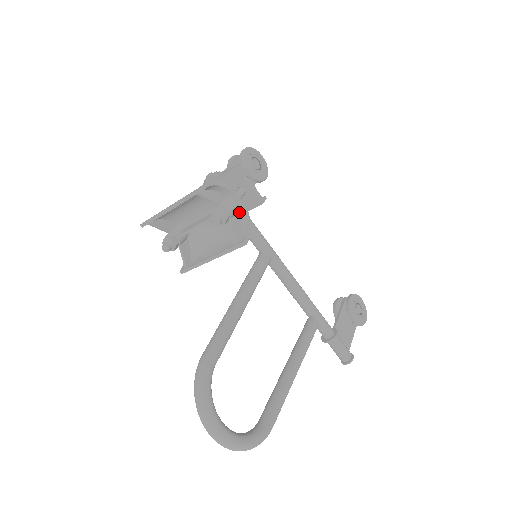
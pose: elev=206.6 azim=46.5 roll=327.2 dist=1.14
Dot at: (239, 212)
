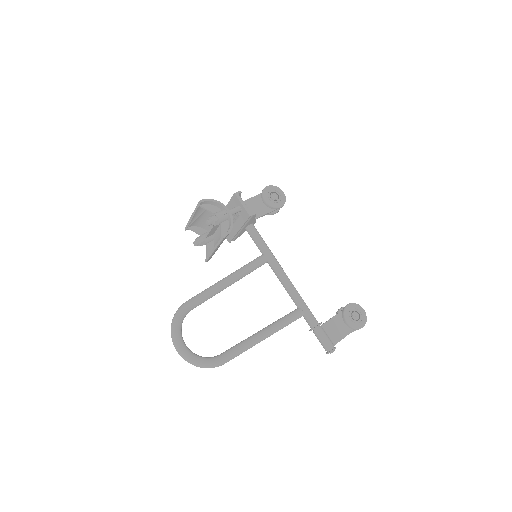
Dot at: (229, 220)
